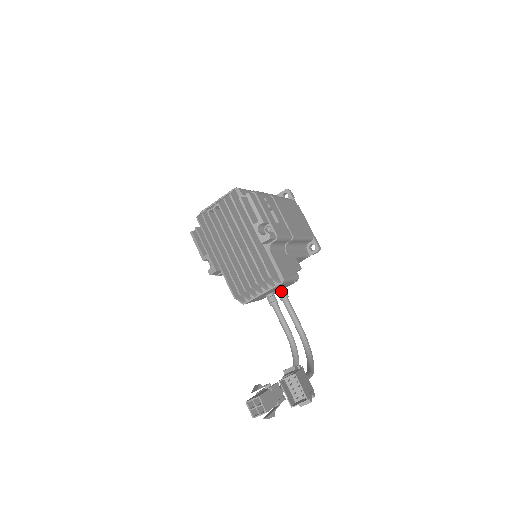
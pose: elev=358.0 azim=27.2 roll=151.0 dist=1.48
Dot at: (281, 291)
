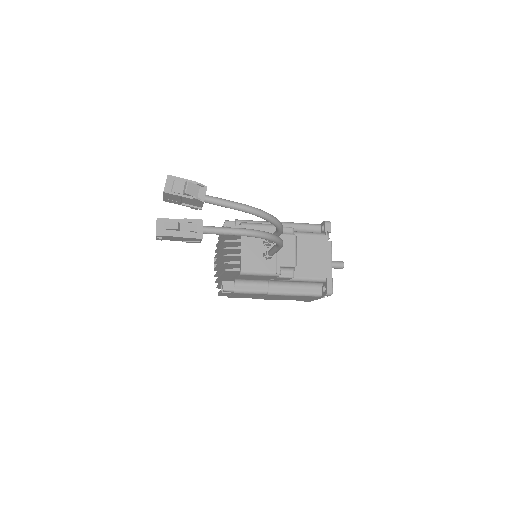
Dot at: occluded
